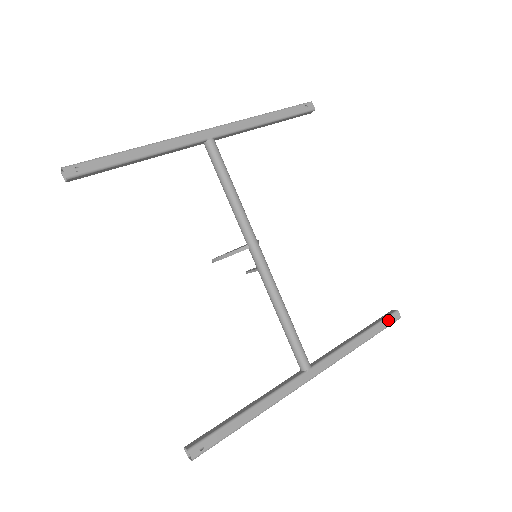
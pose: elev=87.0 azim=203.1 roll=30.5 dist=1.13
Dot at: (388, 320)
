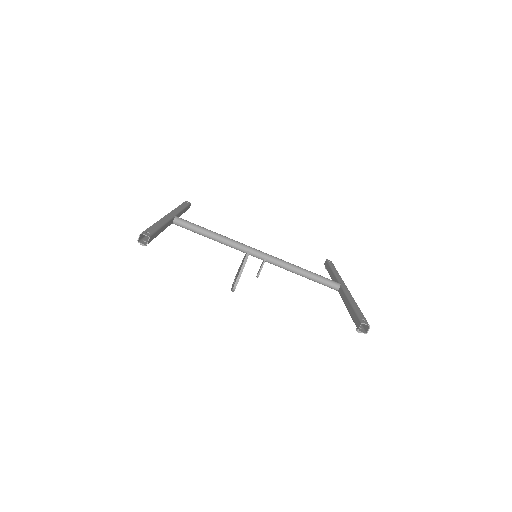
Dot at: (330, 263)
